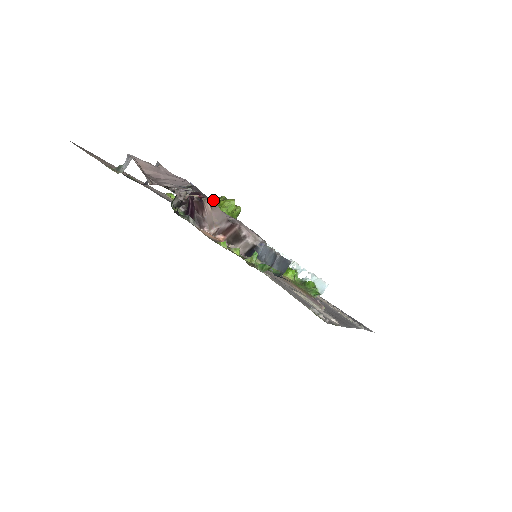
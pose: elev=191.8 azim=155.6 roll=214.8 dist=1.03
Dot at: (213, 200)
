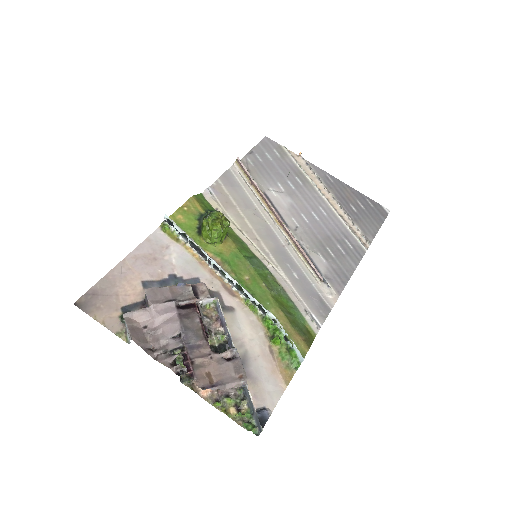
Dot at: (202, 224)
